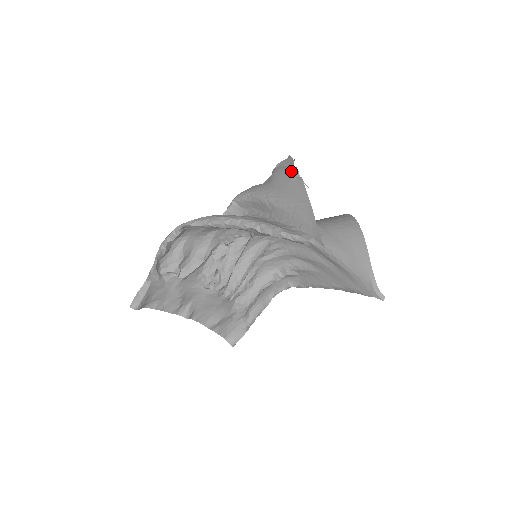
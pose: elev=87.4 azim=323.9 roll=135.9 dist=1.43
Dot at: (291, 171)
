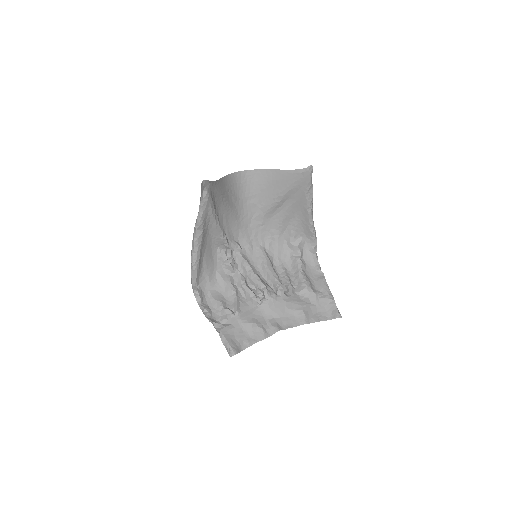
Dot at: occluded
